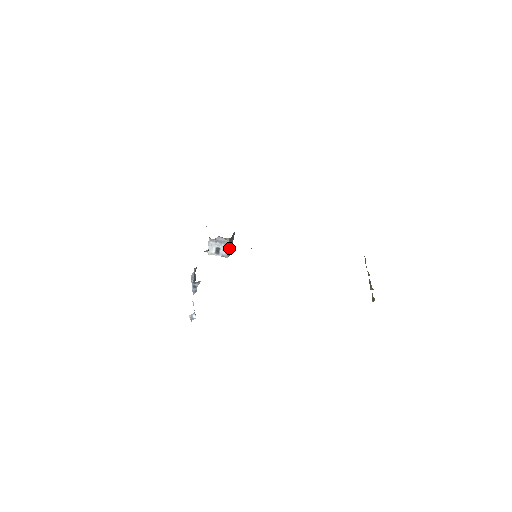
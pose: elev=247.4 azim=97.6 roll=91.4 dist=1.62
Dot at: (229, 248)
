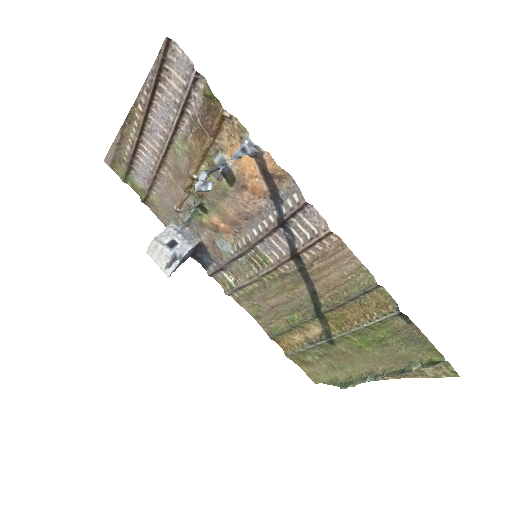
Dot at: (184, 257)
